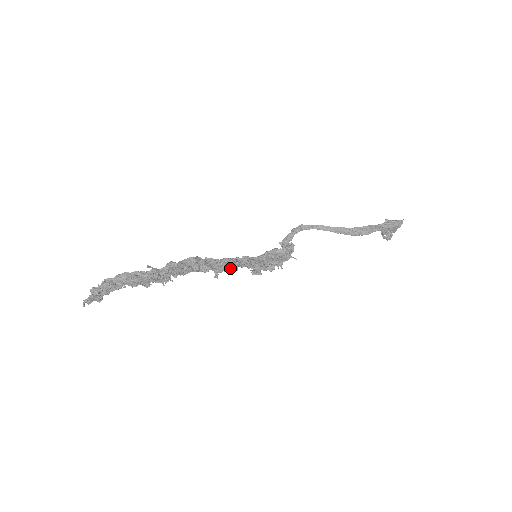
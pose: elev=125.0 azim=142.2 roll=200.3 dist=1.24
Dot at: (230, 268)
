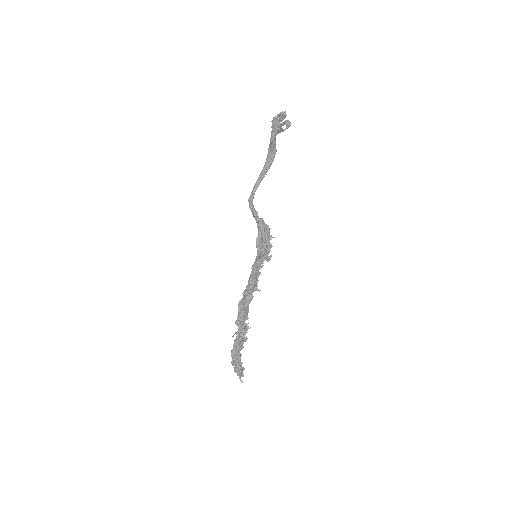
Dot at: (257, 278)
